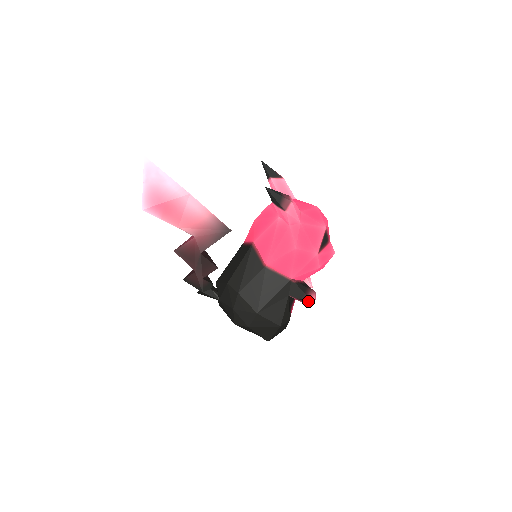
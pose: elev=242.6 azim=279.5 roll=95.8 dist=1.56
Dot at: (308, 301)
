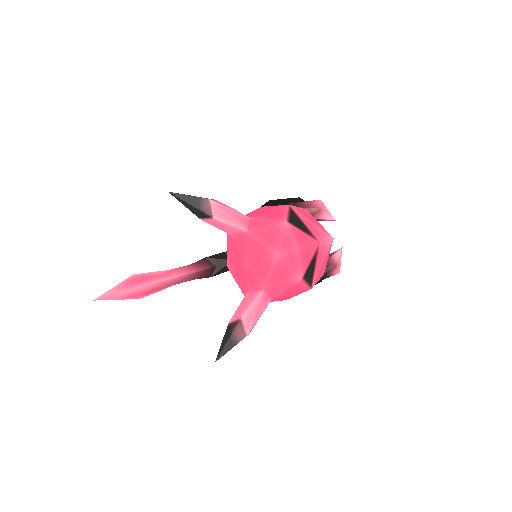
Dot at: occluded
